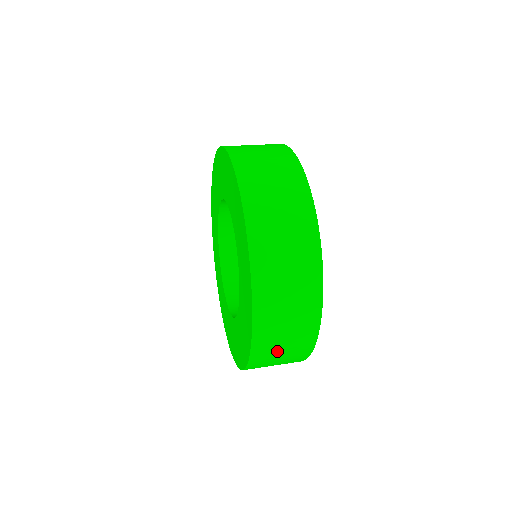
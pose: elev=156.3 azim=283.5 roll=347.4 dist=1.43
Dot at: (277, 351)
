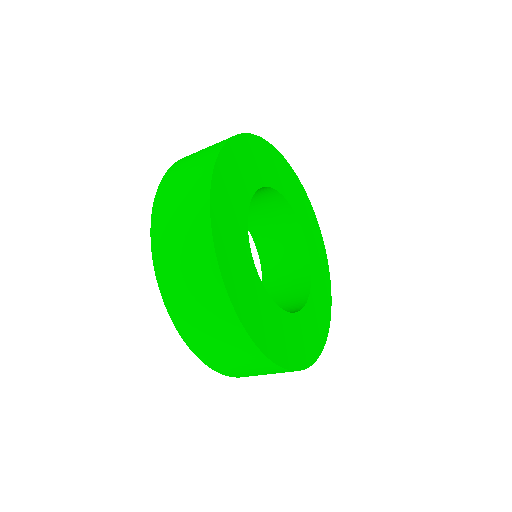
Dot at: (182, 277)
